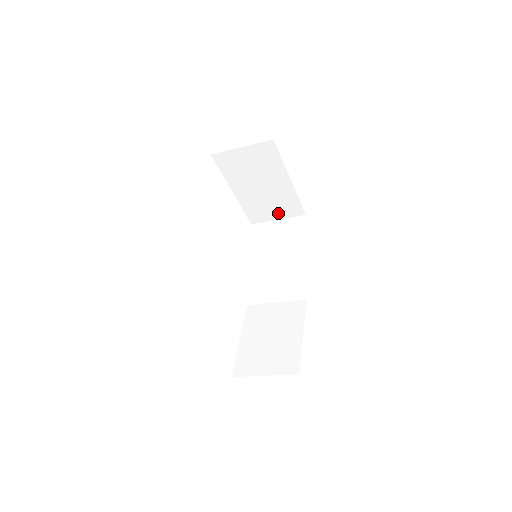
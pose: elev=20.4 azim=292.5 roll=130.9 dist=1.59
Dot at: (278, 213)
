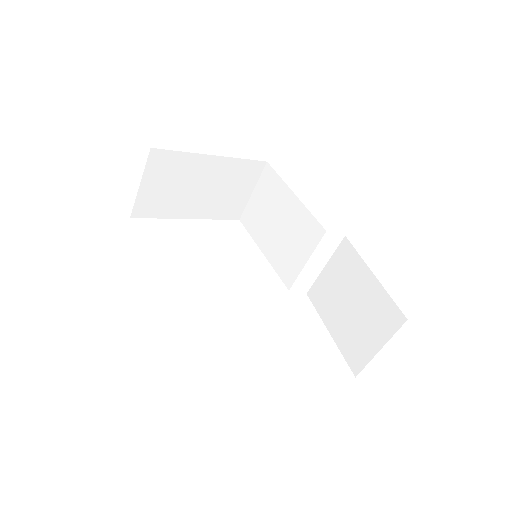
Dot at: (245, 188)
